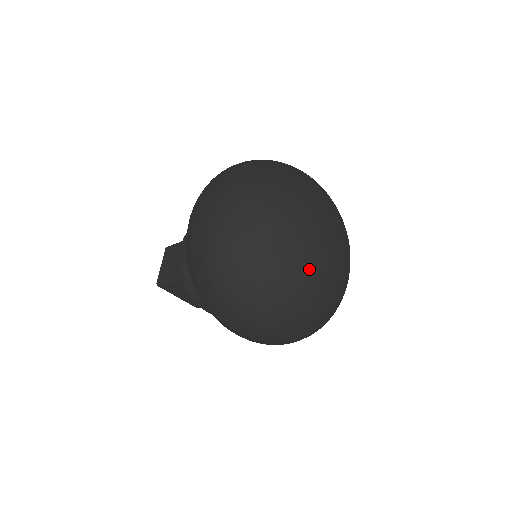
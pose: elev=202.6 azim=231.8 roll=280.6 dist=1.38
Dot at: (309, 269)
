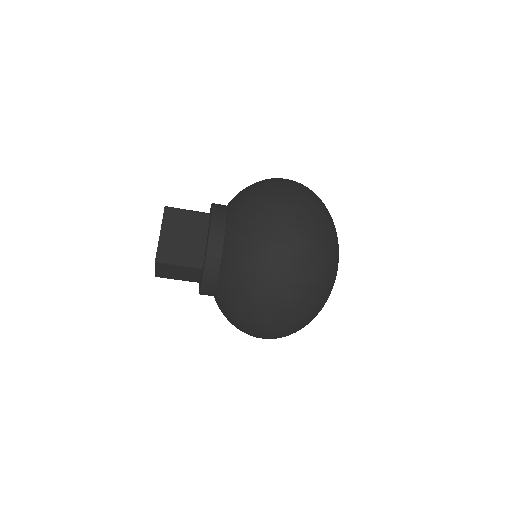
Dot at: occluded
